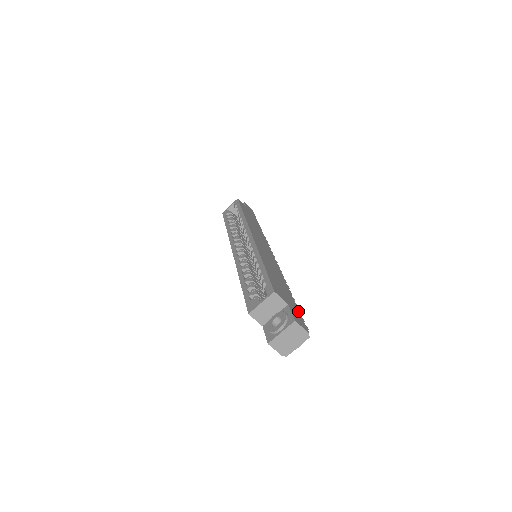
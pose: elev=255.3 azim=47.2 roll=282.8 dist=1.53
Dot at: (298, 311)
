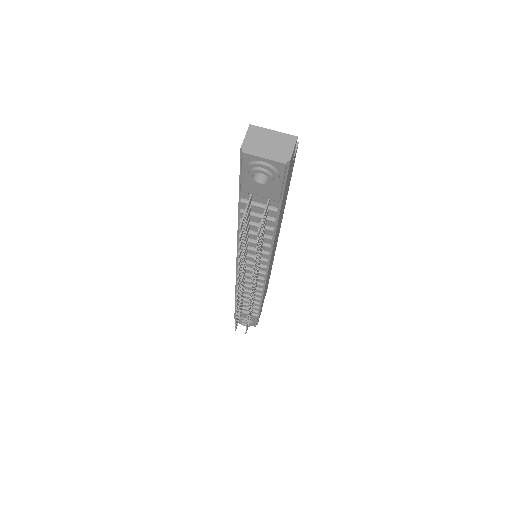
Dot at: occluded
